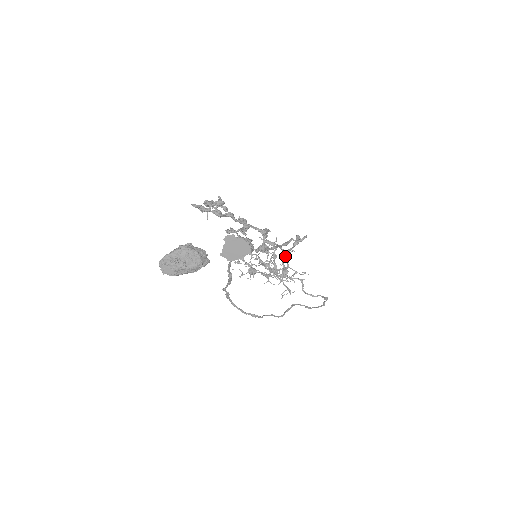
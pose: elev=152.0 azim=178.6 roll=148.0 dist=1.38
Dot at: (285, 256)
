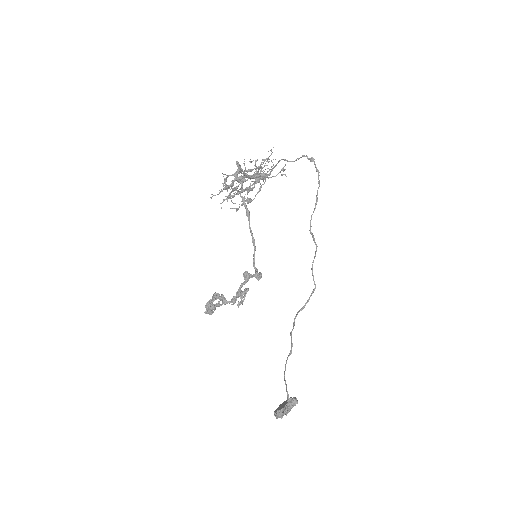
Dot at: (248, 177)
